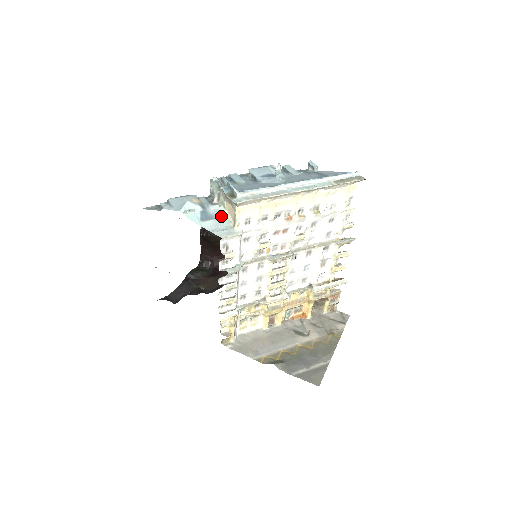
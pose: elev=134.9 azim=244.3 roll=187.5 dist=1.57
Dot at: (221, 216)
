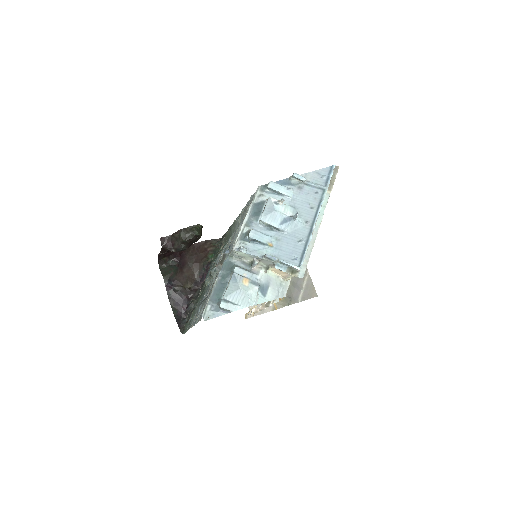
Dot at: (270, 279)
